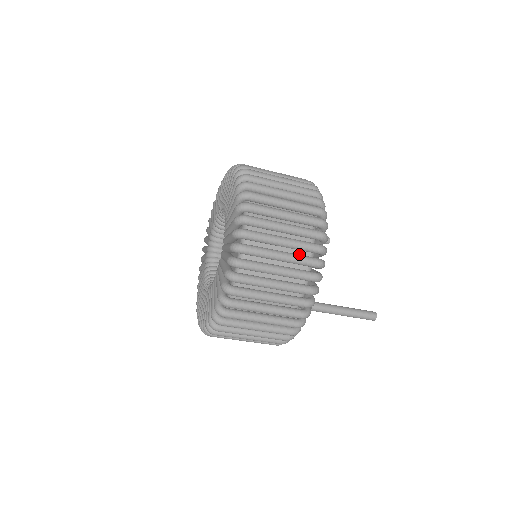
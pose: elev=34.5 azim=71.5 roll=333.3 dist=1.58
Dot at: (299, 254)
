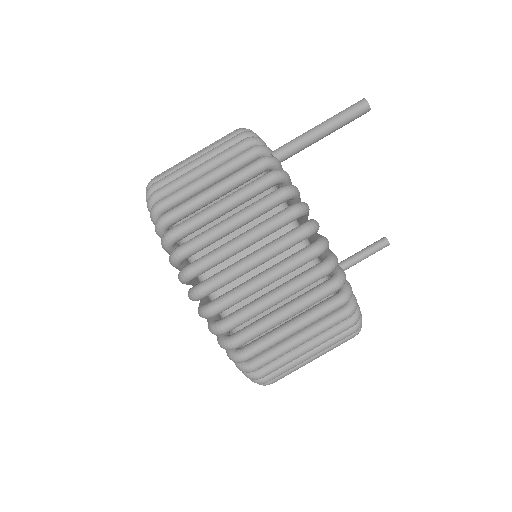
Dot at: occluded
